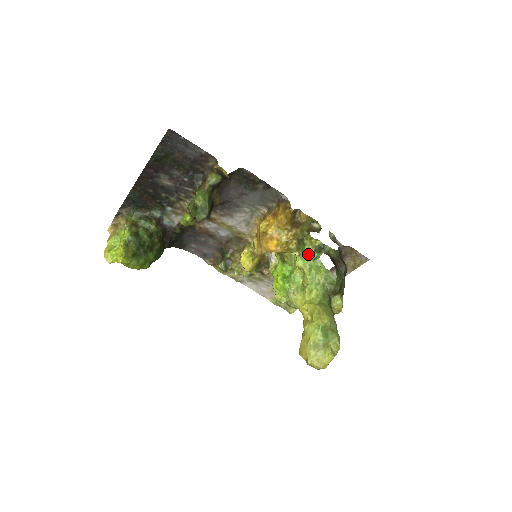
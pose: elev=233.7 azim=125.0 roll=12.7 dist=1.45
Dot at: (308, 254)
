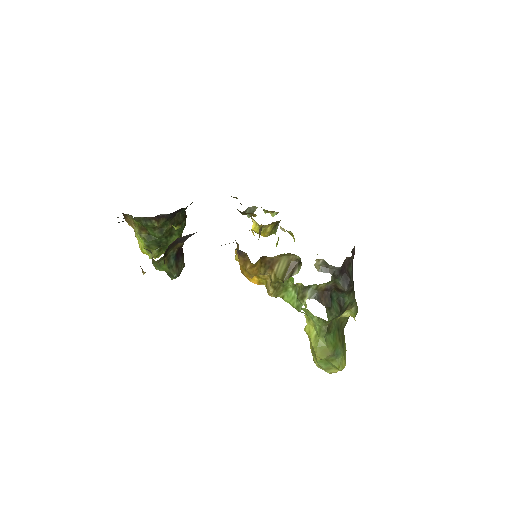
Dot at: (293, 293)
